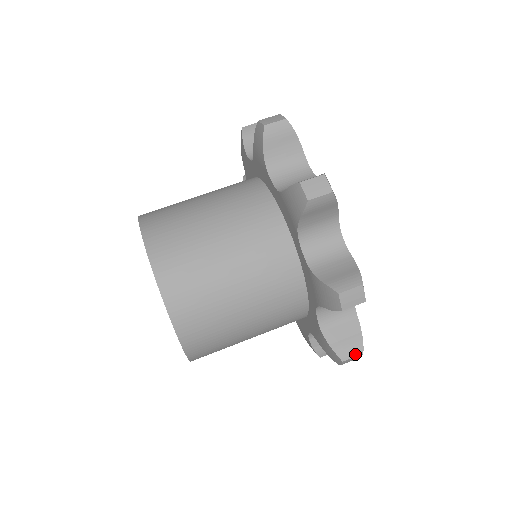
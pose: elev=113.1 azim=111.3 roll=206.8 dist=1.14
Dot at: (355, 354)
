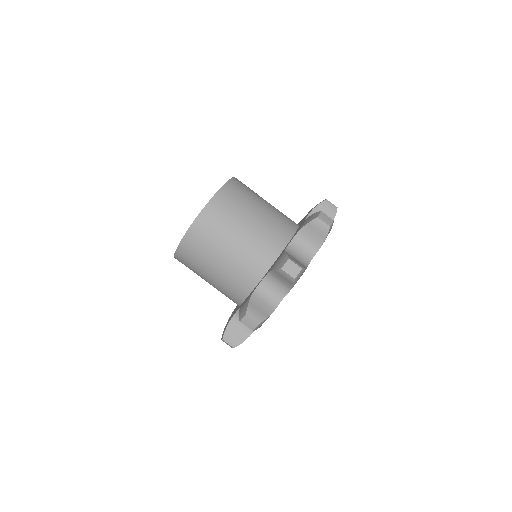
Dot at: (231, 344)
